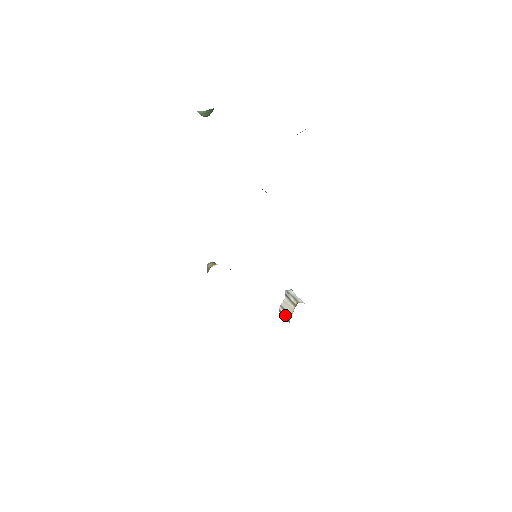
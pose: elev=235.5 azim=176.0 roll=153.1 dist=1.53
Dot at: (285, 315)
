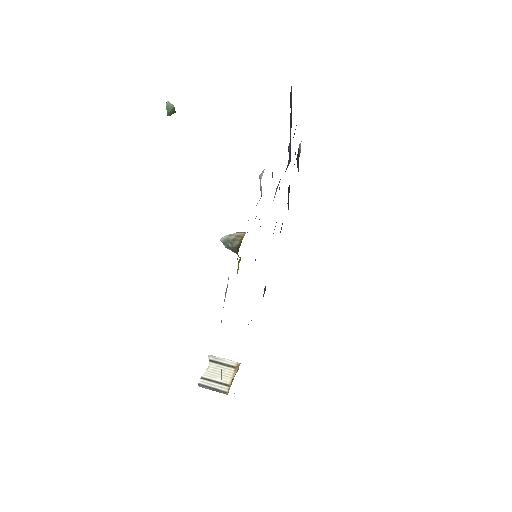
Dot at: (215, 387)
